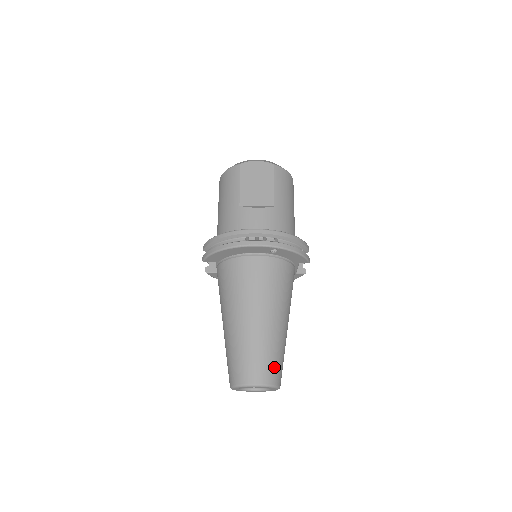
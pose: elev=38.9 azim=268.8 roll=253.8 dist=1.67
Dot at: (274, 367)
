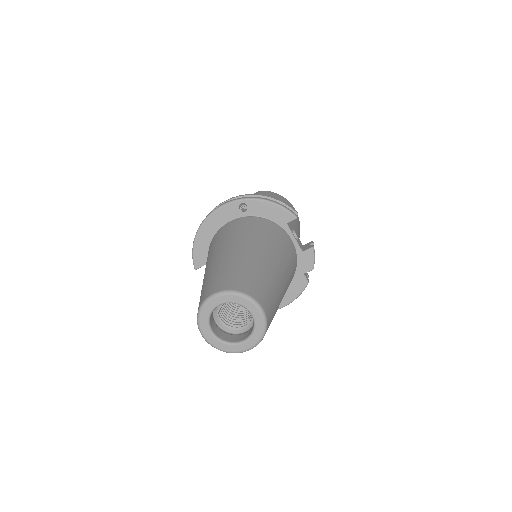
Dot at: (242, 278)
